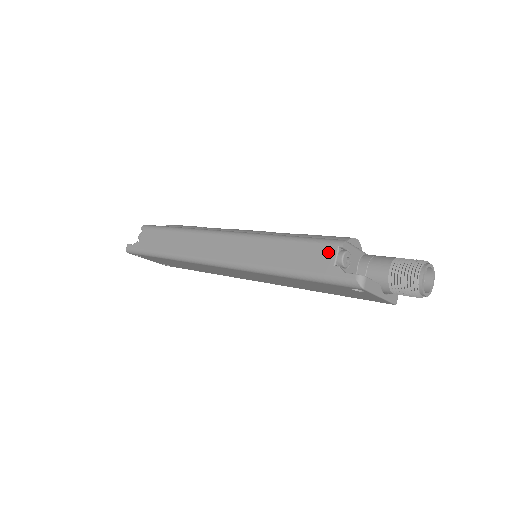
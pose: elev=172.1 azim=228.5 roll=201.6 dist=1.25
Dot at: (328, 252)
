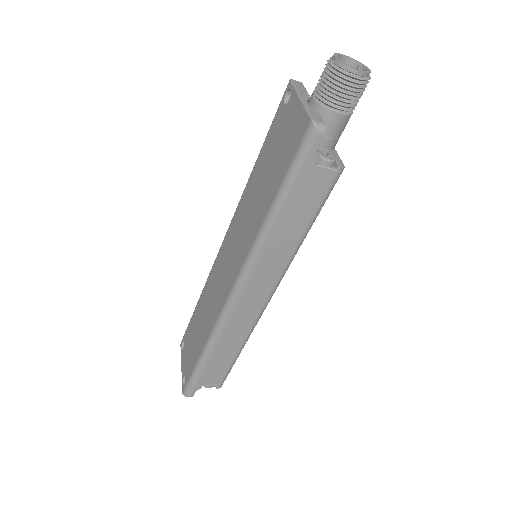
Dot at: occluded
